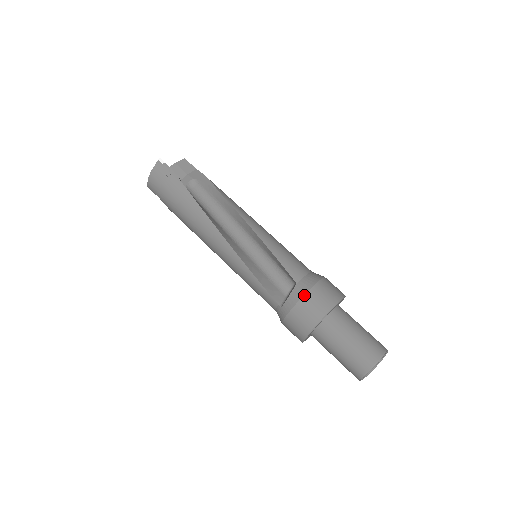
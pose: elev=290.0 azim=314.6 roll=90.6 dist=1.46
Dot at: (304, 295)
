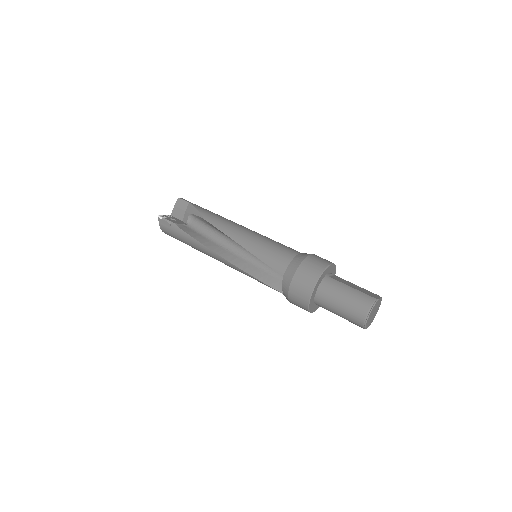
Dot at: (290, 285)
